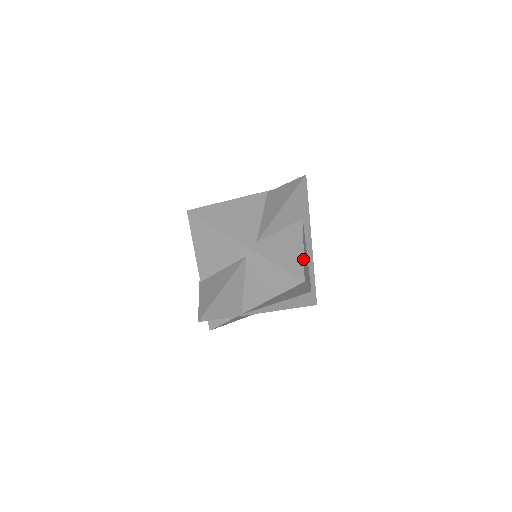
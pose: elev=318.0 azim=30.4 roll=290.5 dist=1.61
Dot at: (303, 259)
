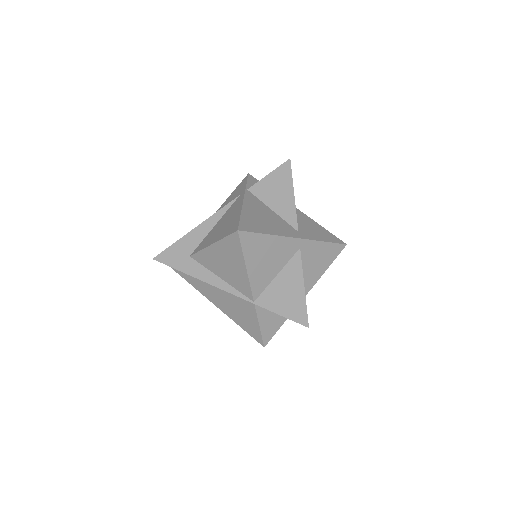
Dot at: (326, 230)
